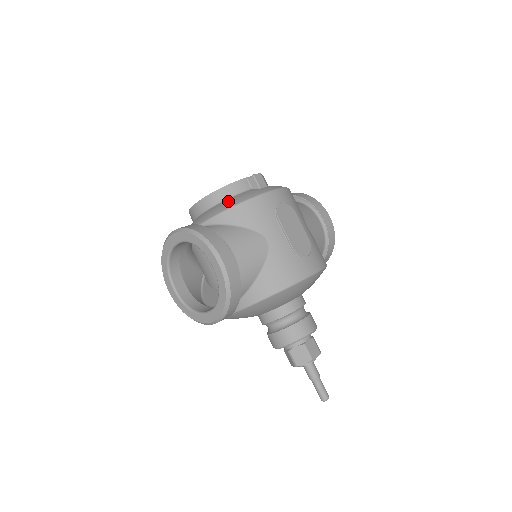
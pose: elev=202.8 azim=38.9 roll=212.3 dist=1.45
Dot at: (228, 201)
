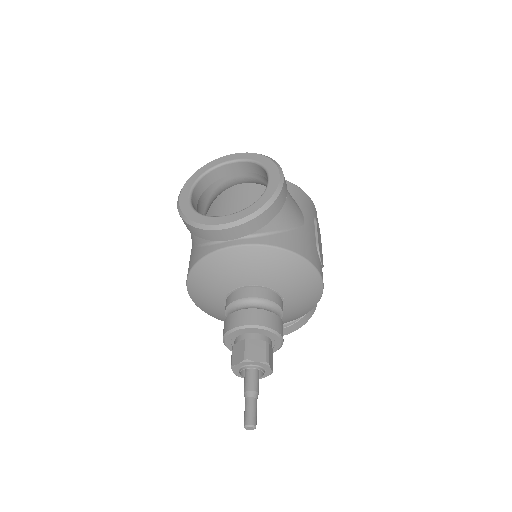
Dot at: occluded
